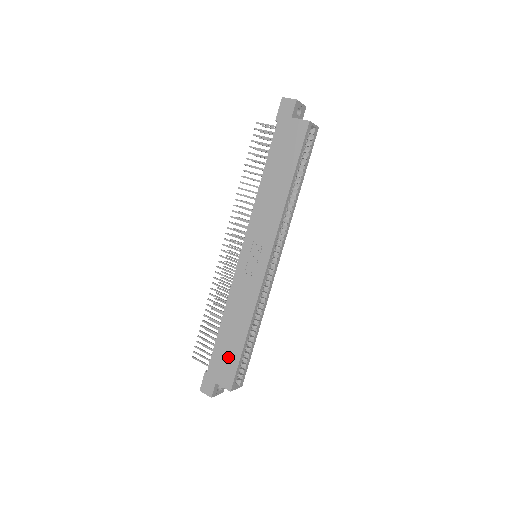
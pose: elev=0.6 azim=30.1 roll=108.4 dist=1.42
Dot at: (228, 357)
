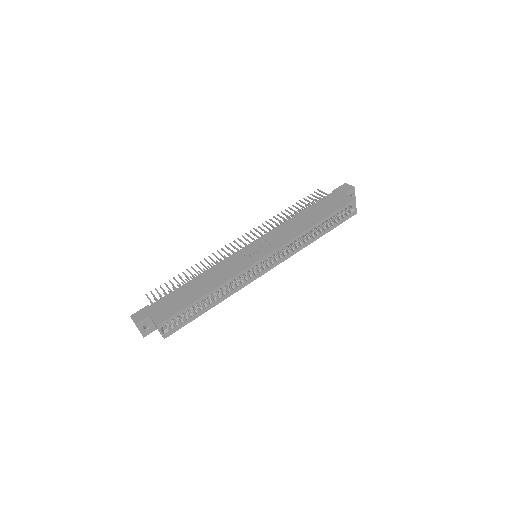
Dot at: (177, 302)
